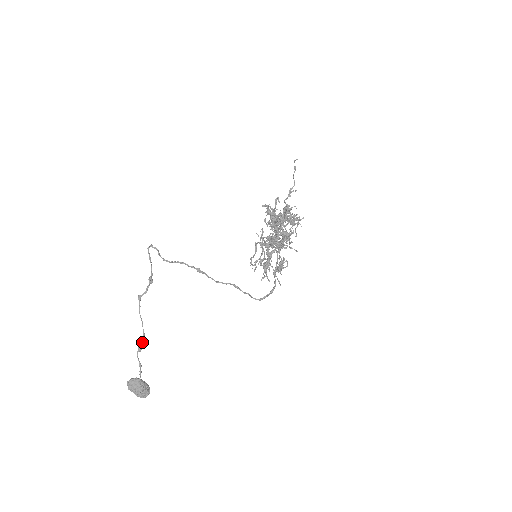
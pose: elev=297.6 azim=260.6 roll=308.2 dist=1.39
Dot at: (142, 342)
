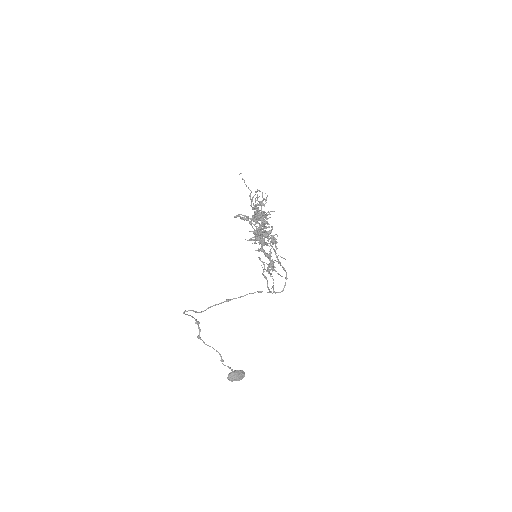
Dot at: (220, 356)
